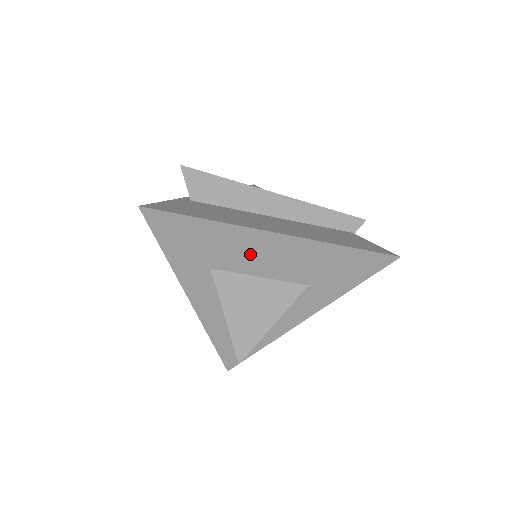
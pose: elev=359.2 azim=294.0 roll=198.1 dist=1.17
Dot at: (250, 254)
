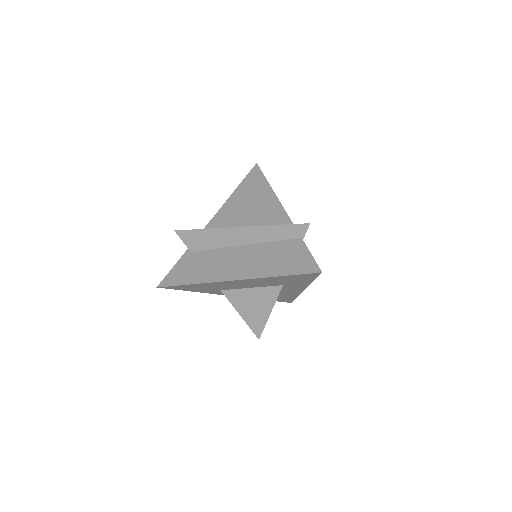
Dot at: (232, 285)
